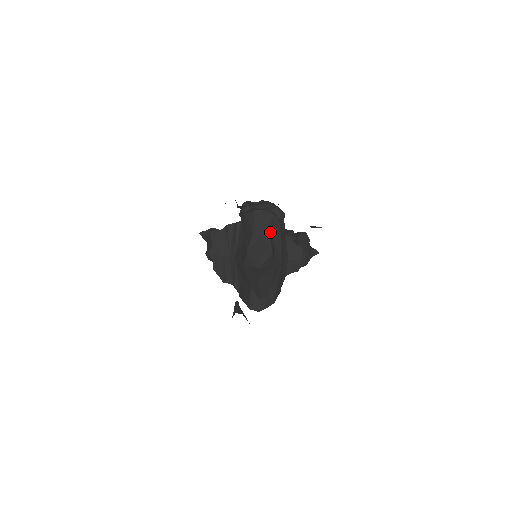
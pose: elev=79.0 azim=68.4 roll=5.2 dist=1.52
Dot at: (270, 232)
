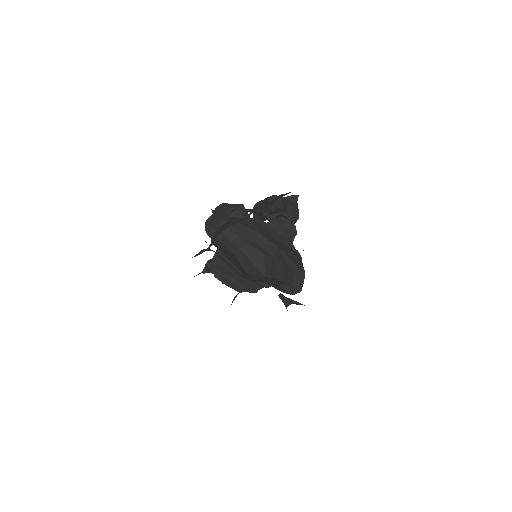
Dot at: (244, 240)
